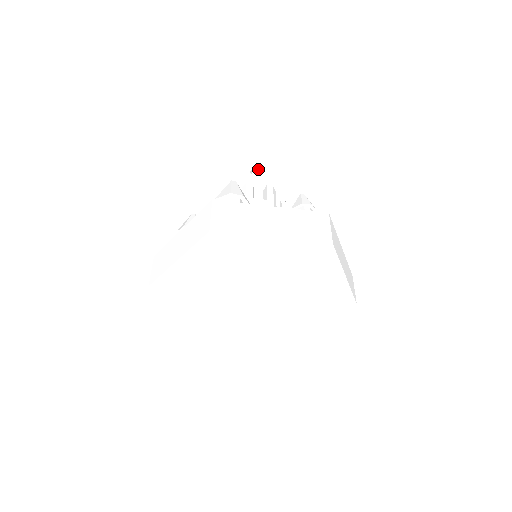
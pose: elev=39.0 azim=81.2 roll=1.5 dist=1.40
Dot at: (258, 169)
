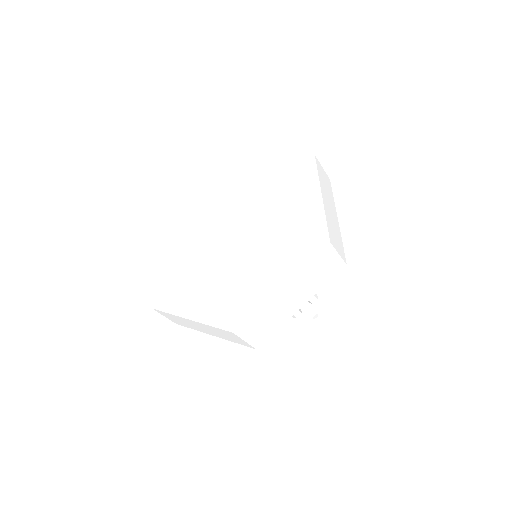
Dot at: occluded
